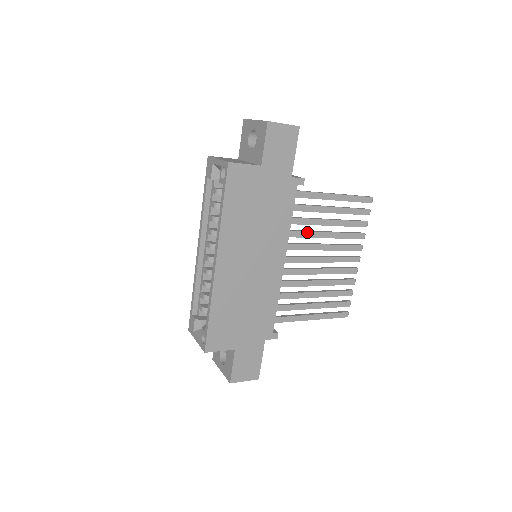
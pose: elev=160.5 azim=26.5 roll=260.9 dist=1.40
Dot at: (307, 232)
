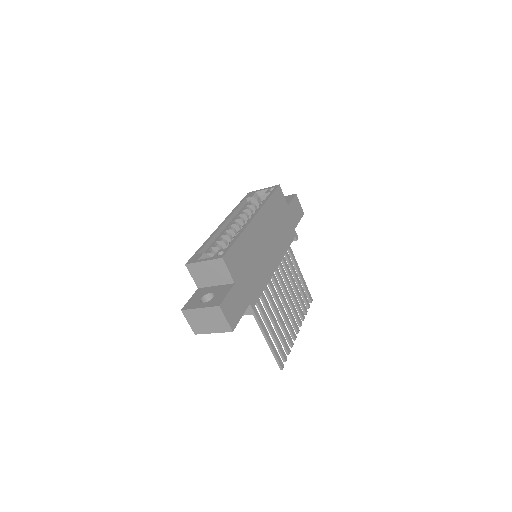
Dot at: (285, 273)
